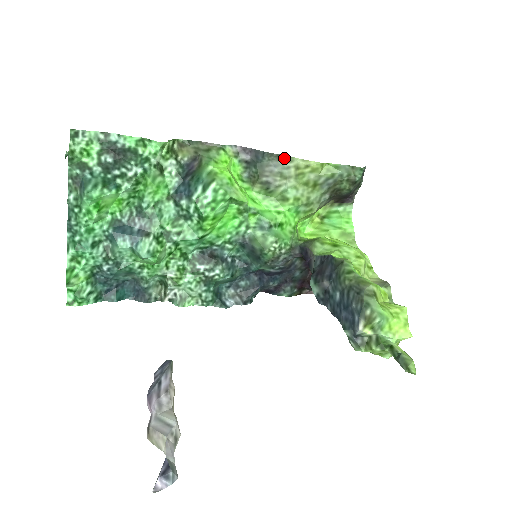
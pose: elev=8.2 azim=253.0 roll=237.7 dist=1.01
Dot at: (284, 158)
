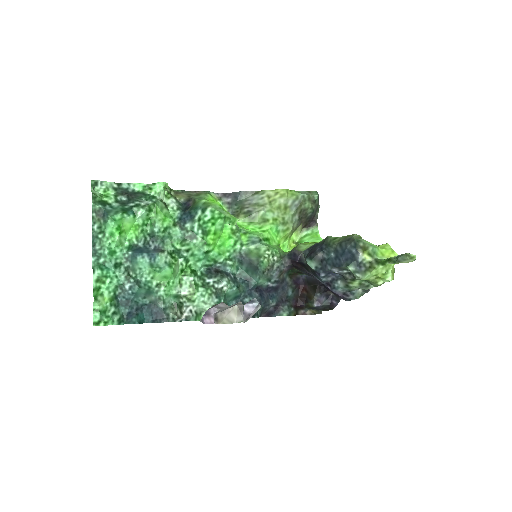
Dot at: (257, 193)
